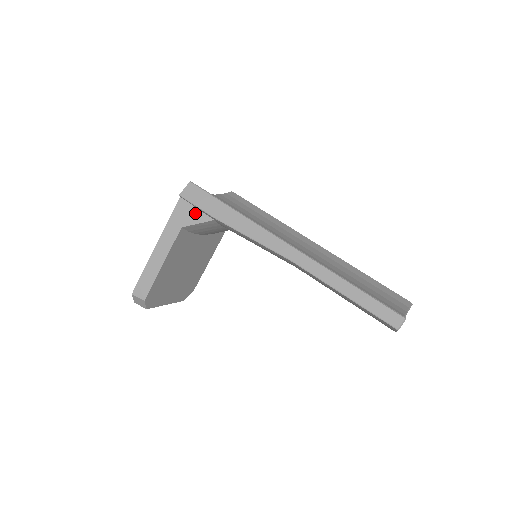
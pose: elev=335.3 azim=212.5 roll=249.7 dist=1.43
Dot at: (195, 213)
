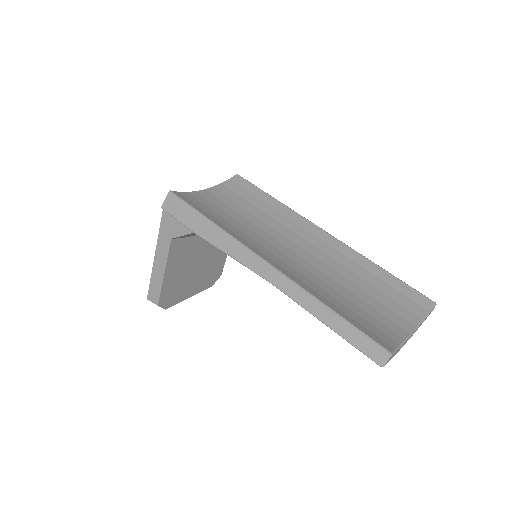
Dot at: (179, 225)
